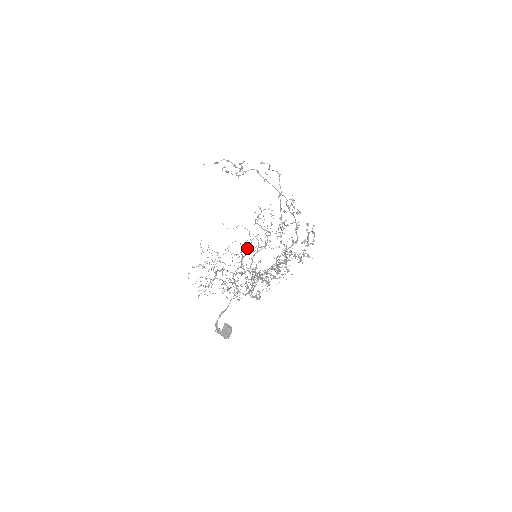
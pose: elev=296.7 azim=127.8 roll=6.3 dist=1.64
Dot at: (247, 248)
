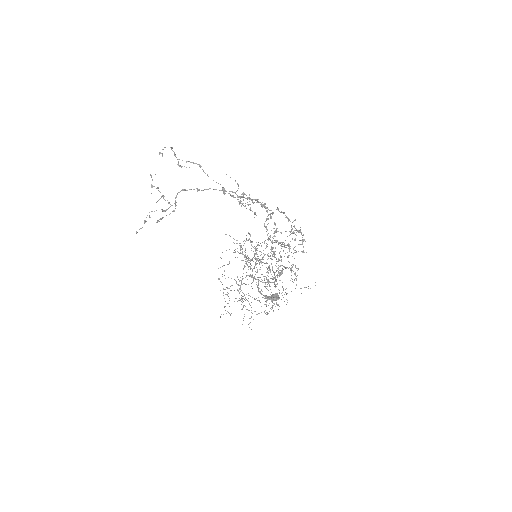
Dot at: occluded
